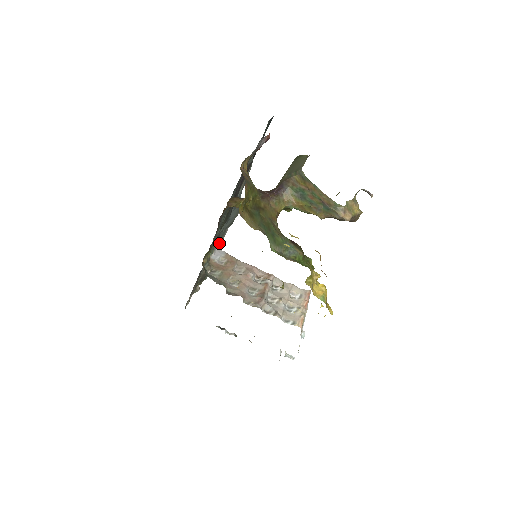
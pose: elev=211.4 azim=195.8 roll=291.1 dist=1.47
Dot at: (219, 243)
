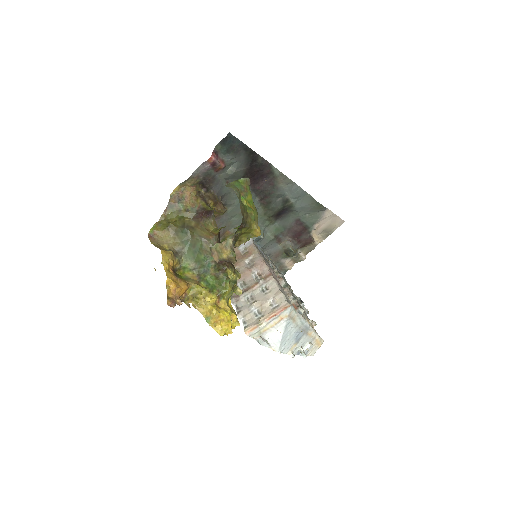
Dot at: (315, 224)
